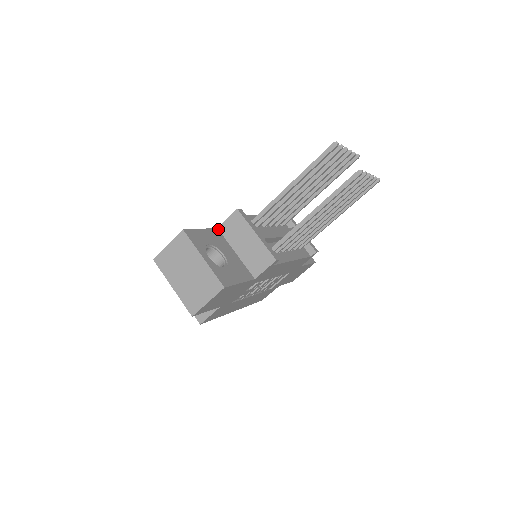
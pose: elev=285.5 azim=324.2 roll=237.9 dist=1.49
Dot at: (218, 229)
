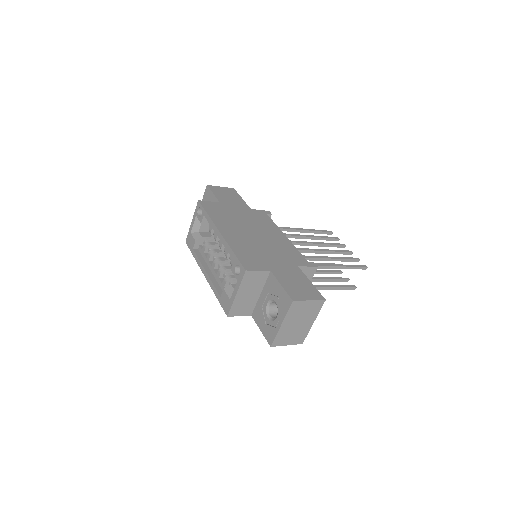
Dot at: (298, 267)
